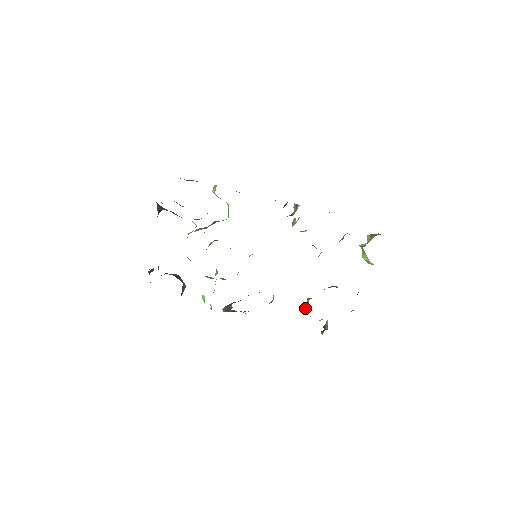
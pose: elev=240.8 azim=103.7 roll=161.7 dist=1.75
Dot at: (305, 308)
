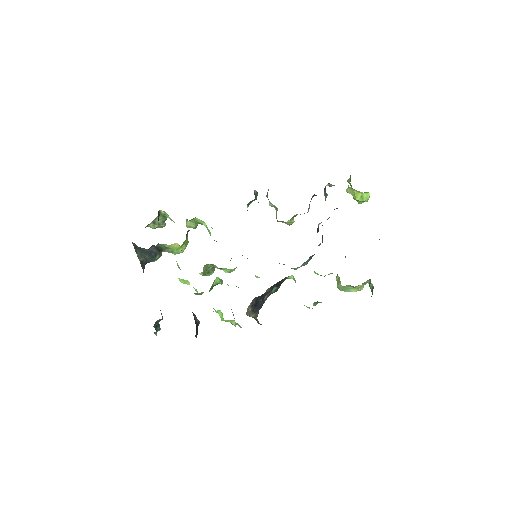
Dot at: (338, 284)
